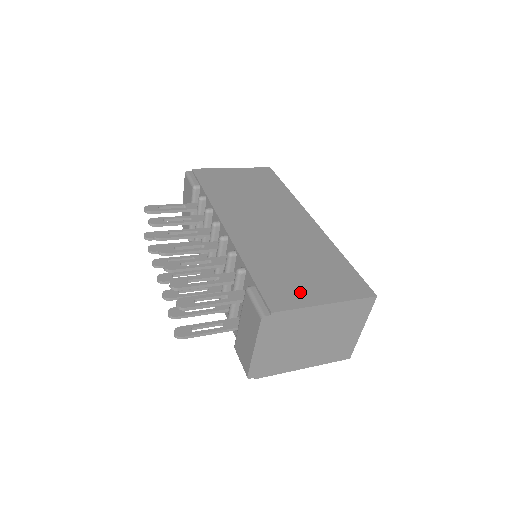
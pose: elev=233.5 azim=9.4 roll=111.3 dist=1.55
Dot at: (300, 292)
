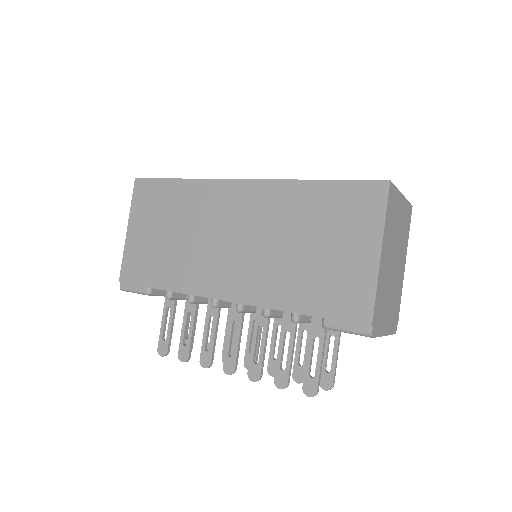
Dot at: (353, 274)
